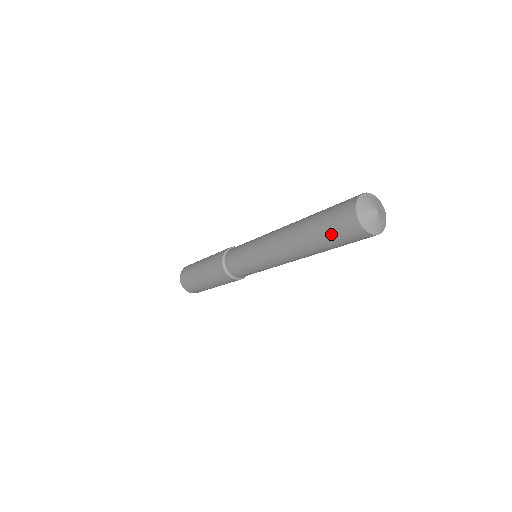
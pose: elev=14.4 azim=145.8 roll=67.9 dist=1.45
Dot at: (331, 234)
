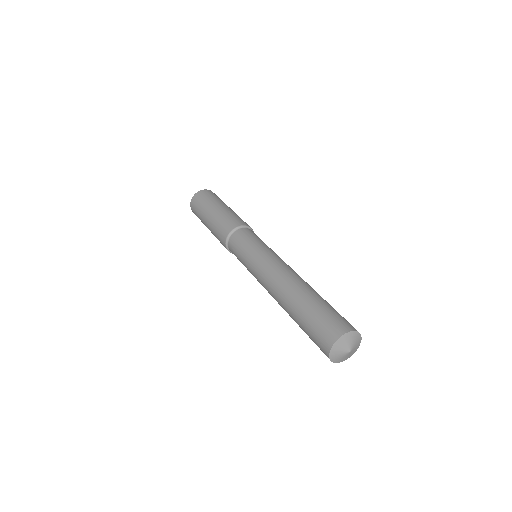
Dot at: occluded
